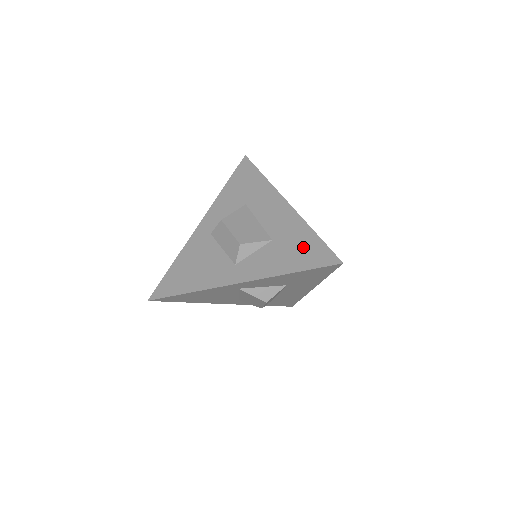
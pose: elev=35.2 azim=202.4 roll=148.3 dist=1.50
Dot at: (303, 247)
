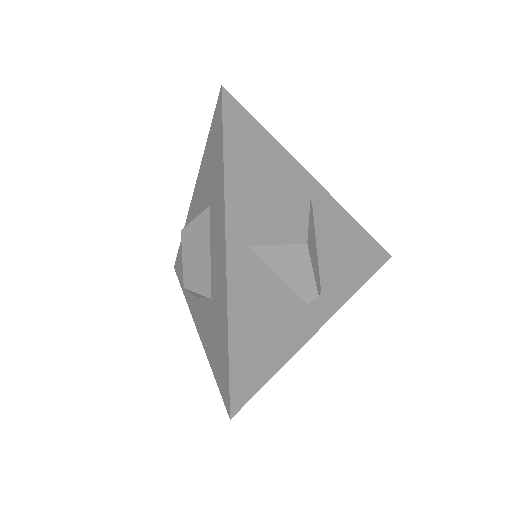
Dot at: (219, 346)
